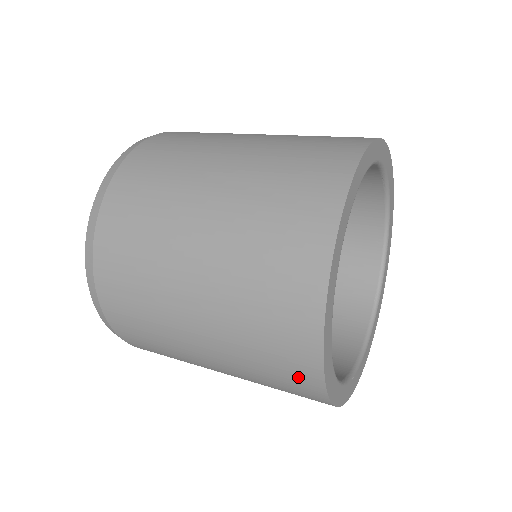
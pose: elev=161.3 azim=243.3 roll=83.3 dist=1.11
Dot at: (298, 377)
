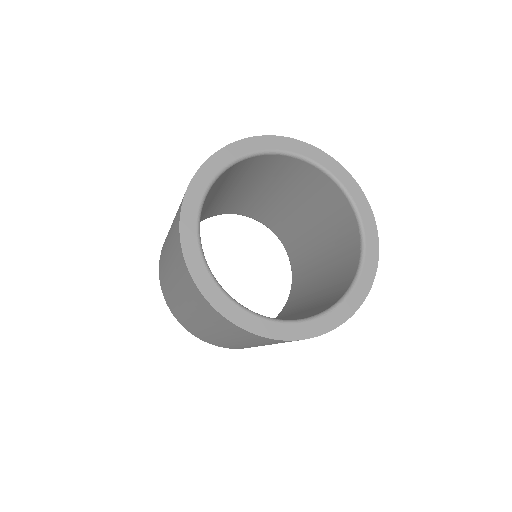
Dot at: occluded
